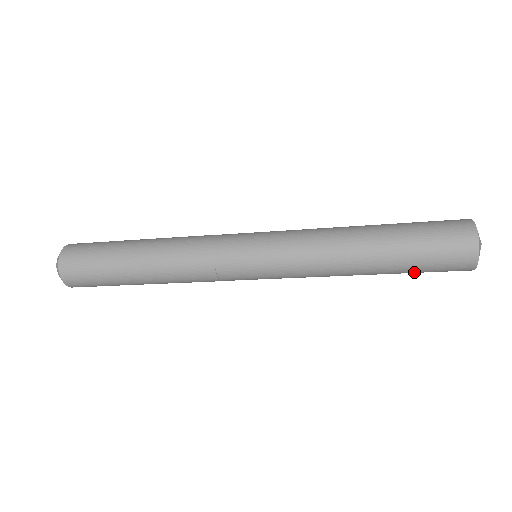
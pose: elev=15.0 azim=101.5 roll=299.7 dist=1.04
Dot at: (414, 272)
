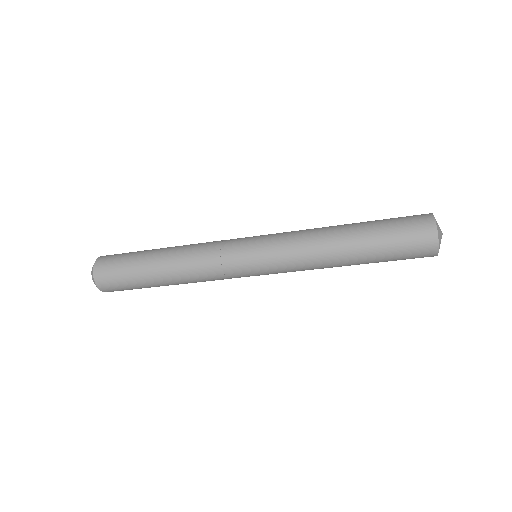
Dot at: occluded
